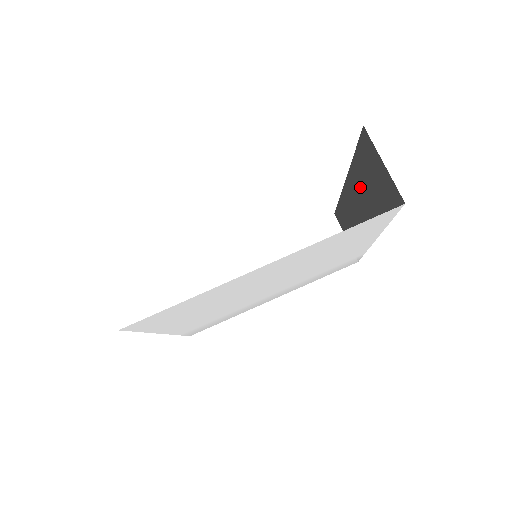
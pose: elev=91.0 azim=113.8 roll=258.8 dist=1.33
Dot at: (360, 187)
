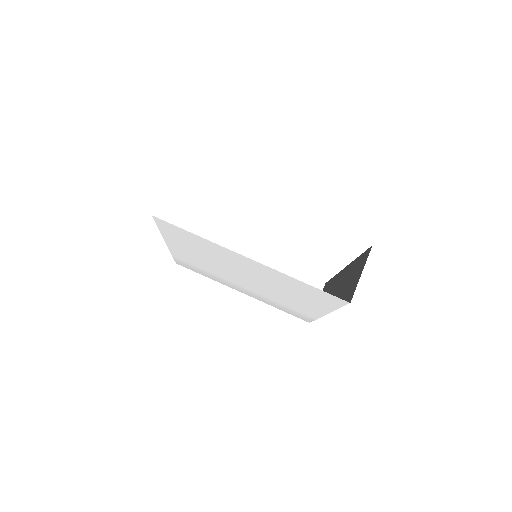
Dot at: (346, 277)
